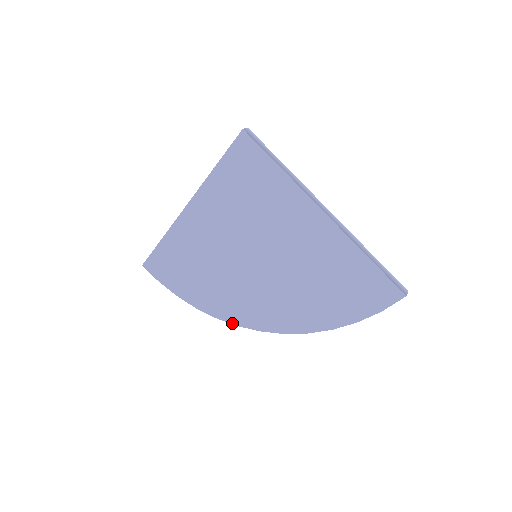
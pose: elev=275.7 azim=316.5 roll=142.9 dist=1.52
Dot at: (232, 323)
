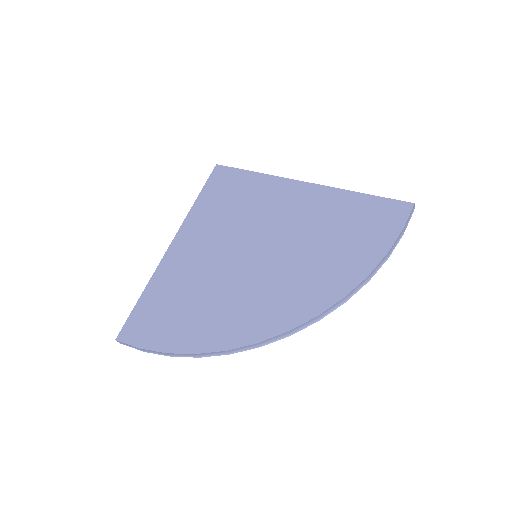
Dot at: (249, 344)
